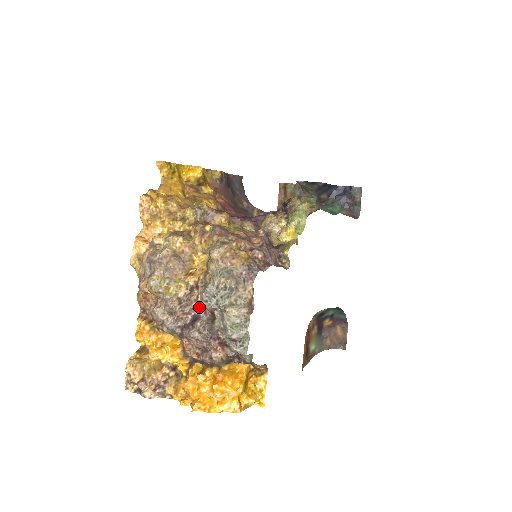
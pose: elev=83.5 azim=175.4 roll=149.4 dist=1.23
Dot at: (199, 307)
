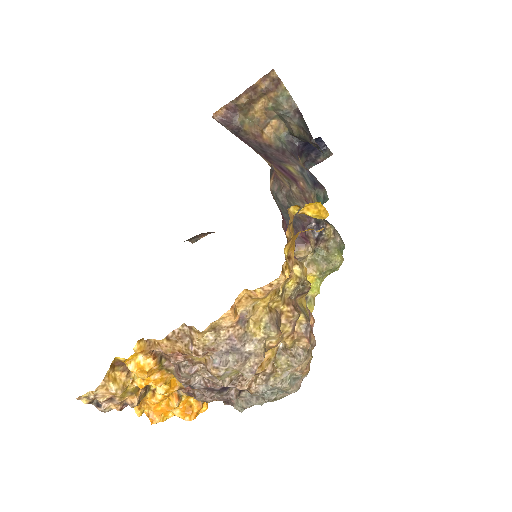
Dot at: occluded
